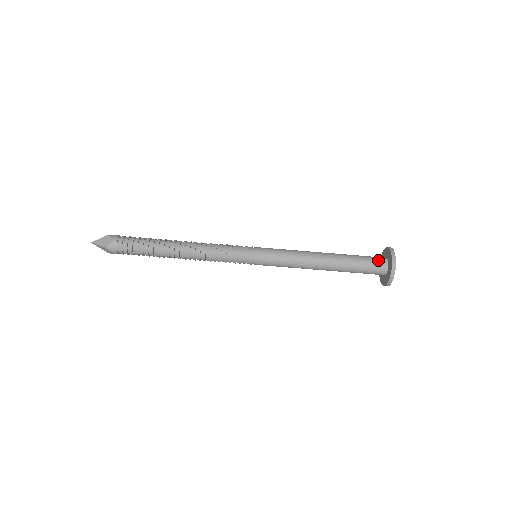
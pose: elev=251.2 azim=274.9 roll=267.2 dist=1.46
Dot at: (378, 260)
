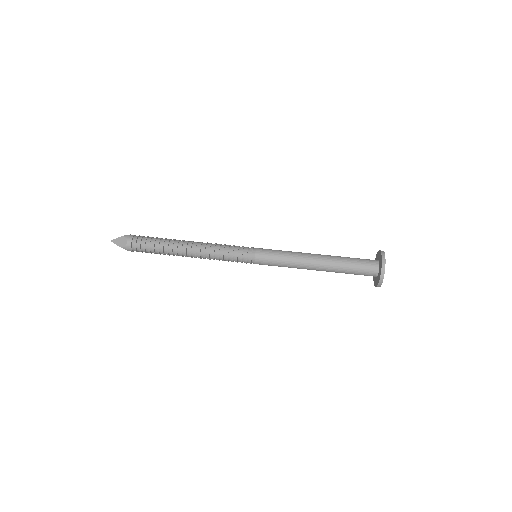
Dot at: occluded
